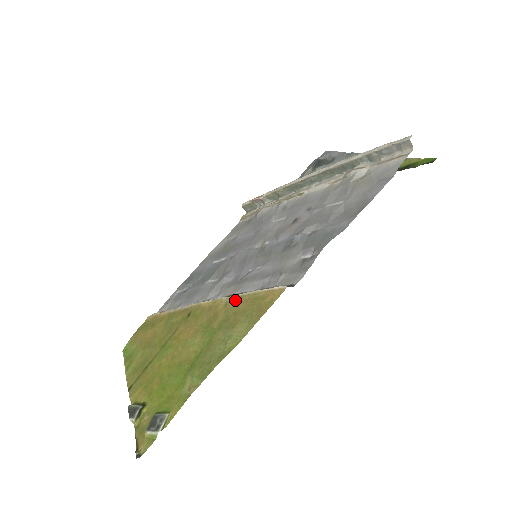
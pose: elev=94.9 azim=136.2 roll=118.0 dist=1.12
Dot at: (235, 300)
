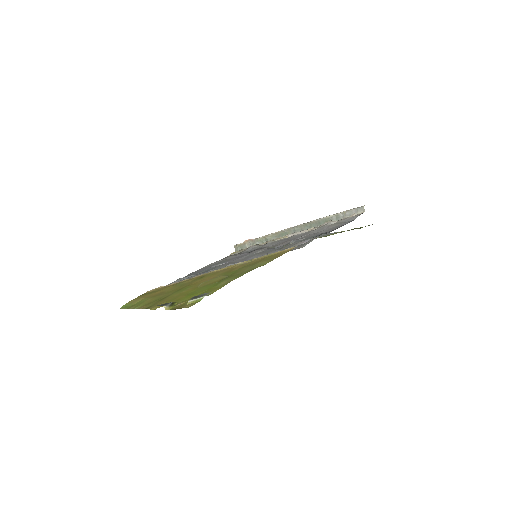
Dot at: (250, 261)
